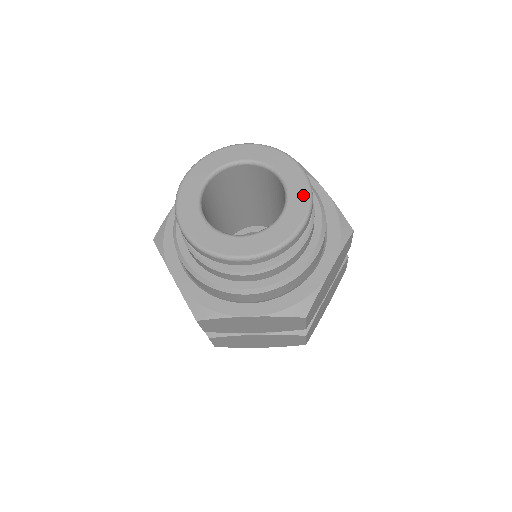
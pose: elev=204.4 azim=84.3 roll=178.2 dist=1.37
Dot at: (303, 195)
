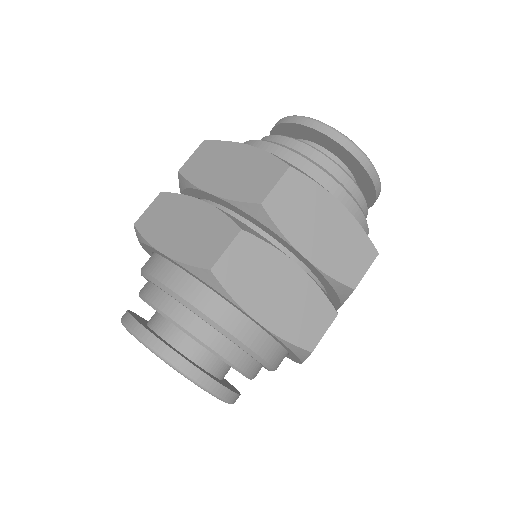
Dot at: occluded
